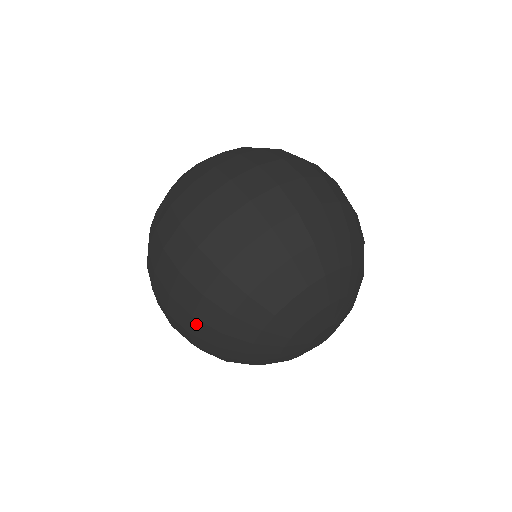
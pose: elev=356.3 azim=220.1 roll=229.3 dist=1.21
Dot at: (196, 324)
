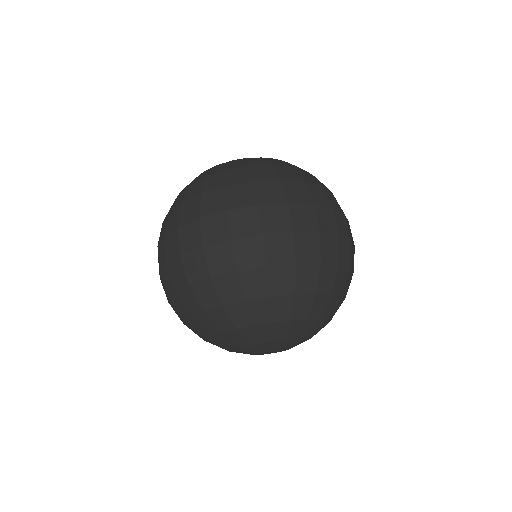
Dot at: occluded
